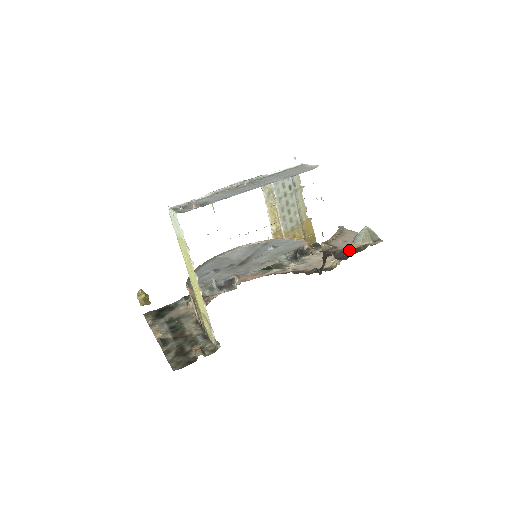
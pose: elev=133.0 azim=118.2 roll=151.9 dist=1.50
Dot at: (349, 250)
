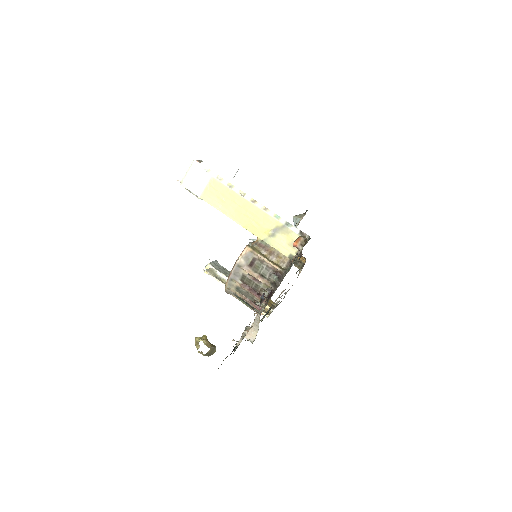
Dot at: occluded
